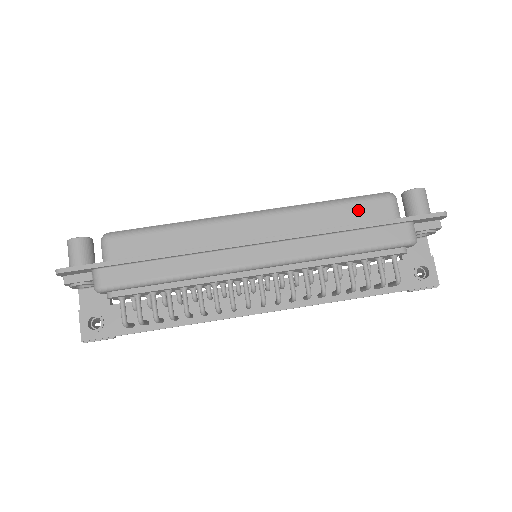
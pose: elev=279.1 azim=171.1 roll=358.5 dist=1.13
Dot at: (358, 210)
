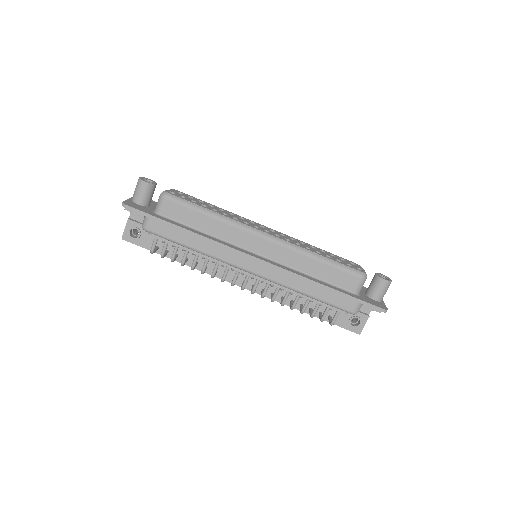
Dot at: (335, 274)
